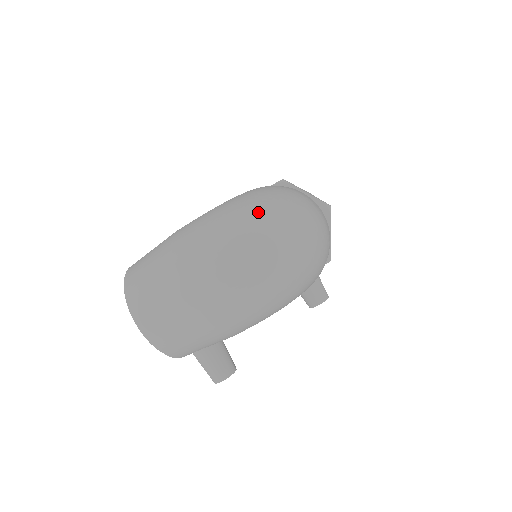
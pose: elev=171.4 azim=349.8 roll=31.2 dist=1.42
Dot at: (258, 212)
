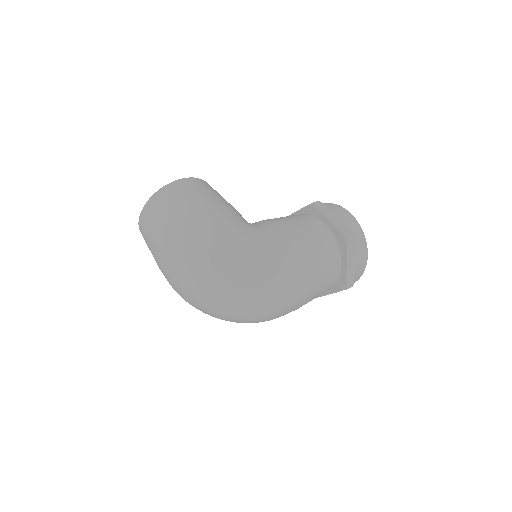
Dot at: (226, 281)
